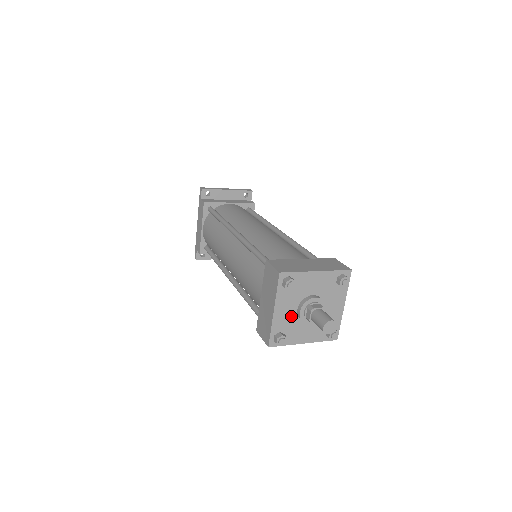
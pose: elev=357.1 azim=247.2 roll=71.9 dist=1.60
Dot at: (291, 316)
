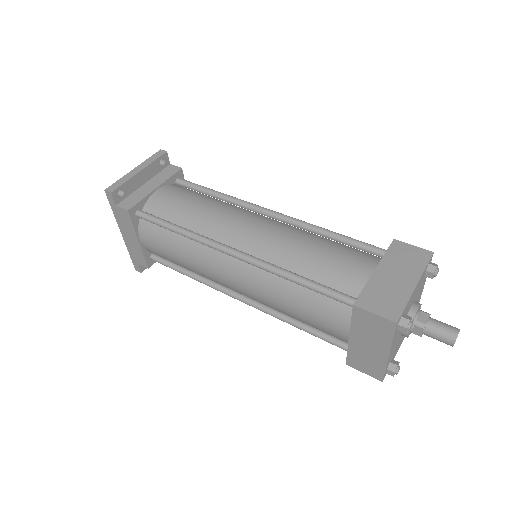
Dot at: (397, 341)
